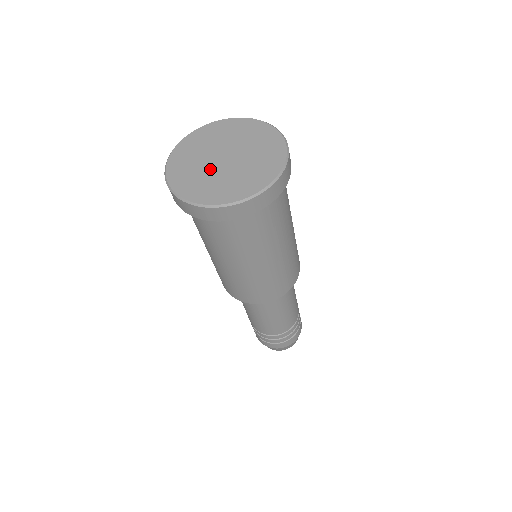
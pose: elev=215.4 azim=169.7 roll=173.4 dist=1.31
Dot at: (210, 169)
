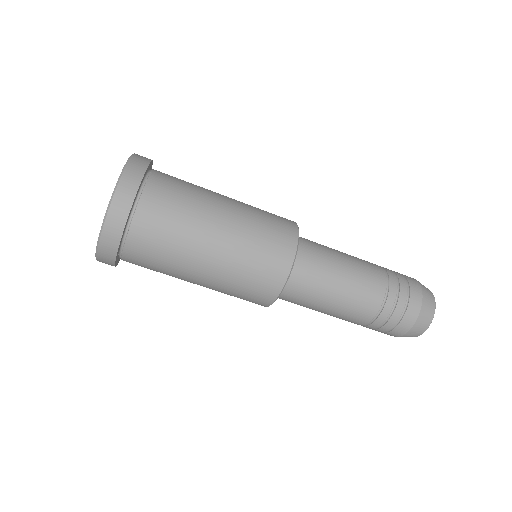
Dot at: occluded
